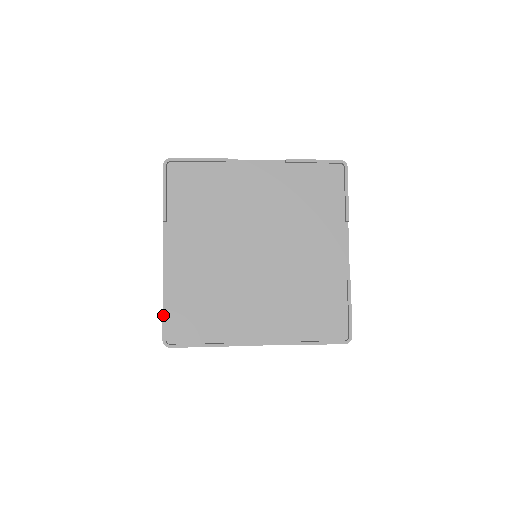
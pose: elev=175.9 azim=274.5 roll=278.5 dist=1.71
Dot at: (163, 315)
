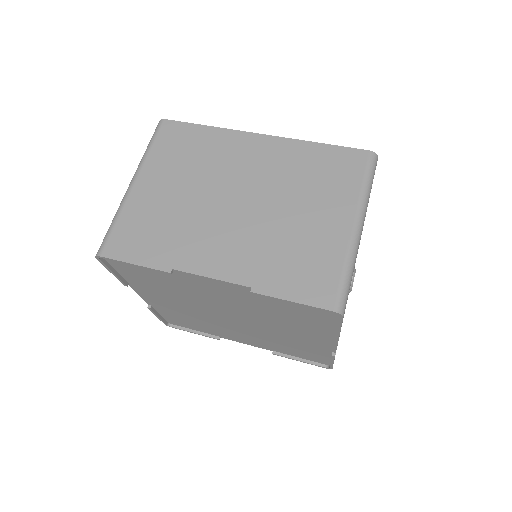
Dot at: (158, 318)
